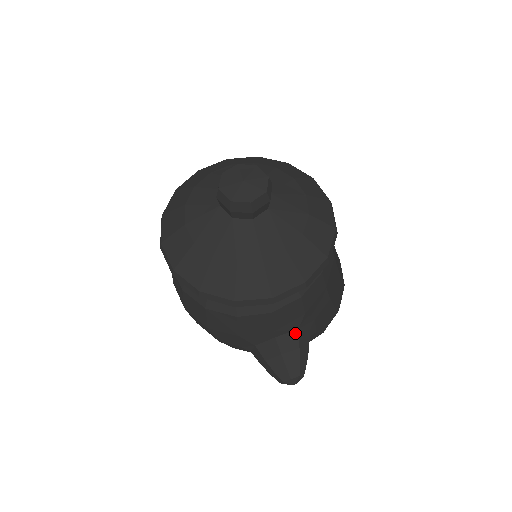
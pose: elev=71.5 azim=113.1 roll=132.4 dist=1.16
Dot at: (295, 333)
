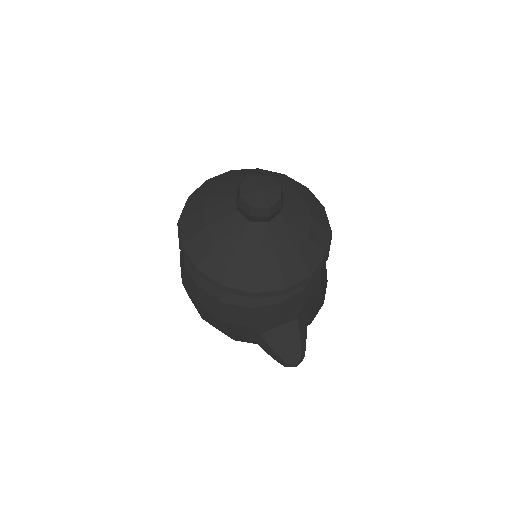
Dot at: (296, 322)
